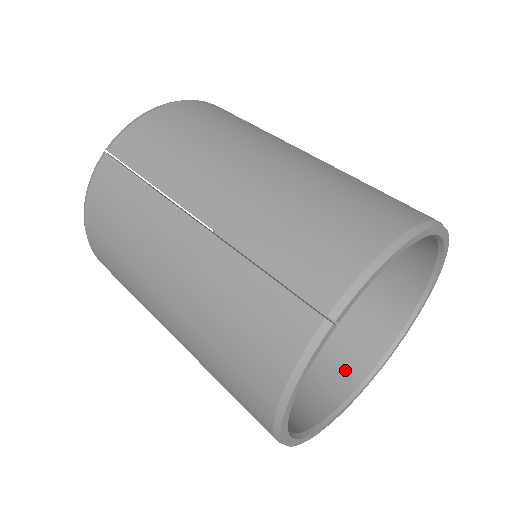
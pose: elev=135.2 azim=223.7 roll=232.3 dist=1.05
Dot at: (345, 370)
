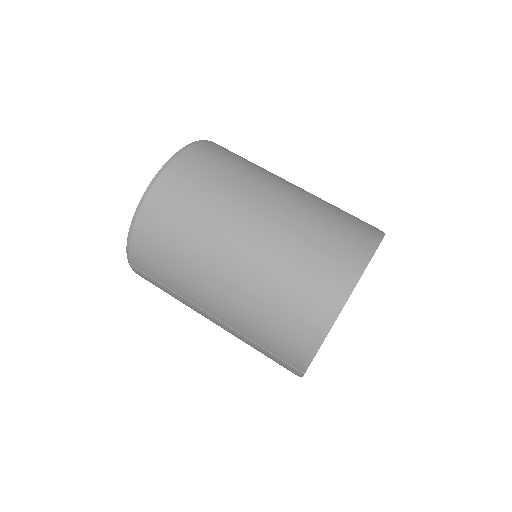
Dot at: occluded
